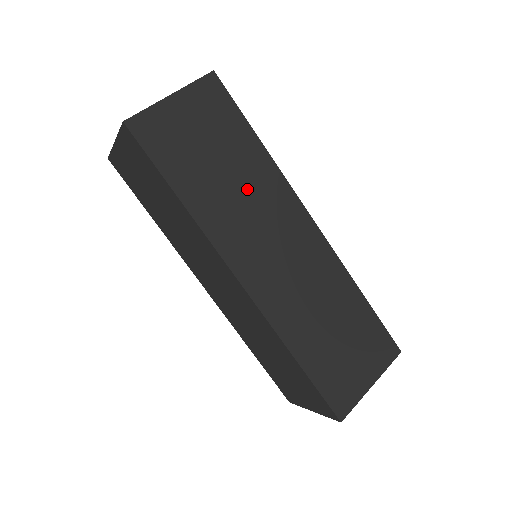
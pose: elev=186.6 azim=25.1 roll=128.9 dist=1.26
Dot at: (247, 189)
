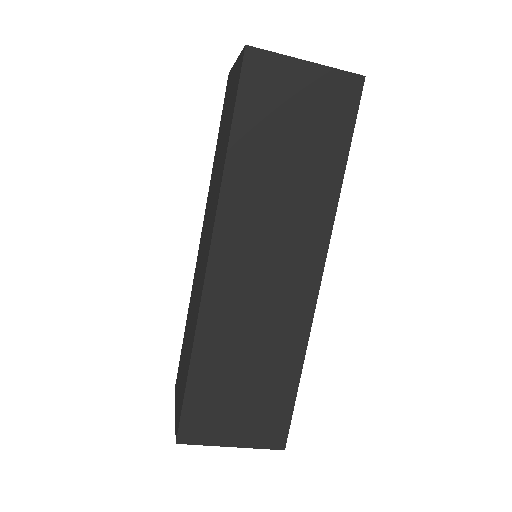
Dot at: (292, 195)
